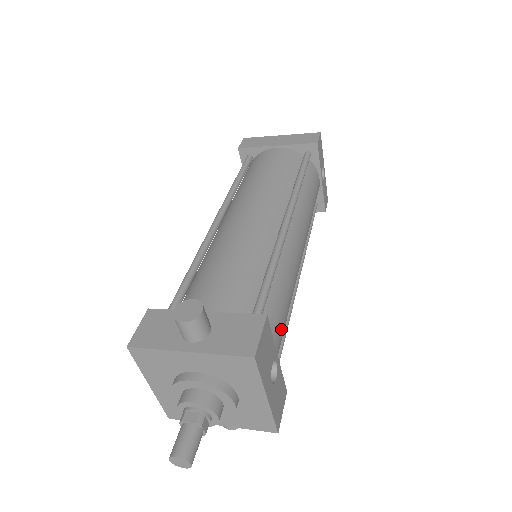
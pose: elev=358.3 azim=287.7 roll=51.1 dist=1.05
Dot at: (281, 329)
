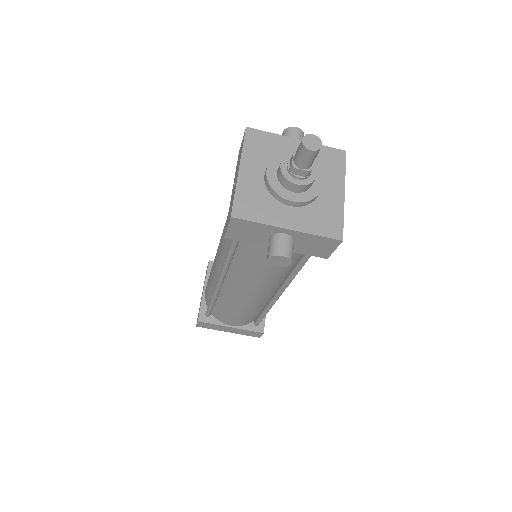
Dot at: occluded
